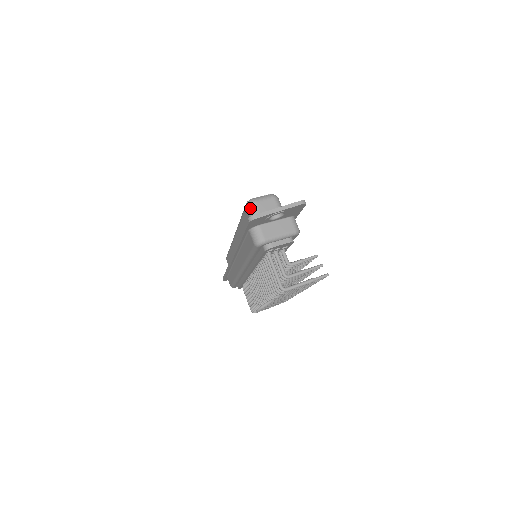
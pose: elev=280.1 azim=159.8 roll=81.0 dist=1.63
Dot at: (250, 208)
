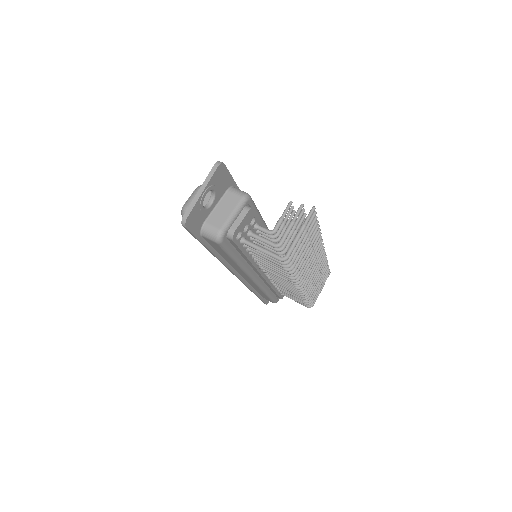
Dot at: occluded
